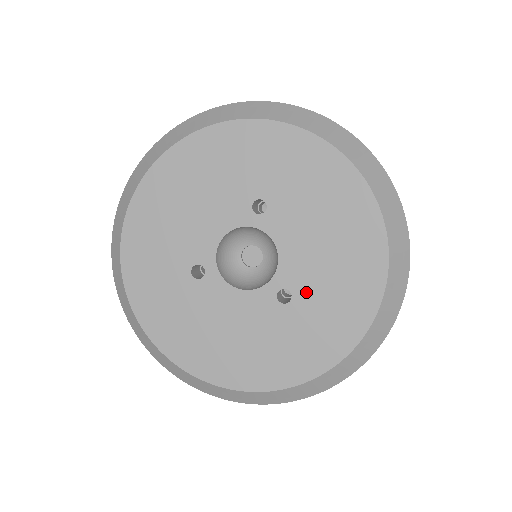
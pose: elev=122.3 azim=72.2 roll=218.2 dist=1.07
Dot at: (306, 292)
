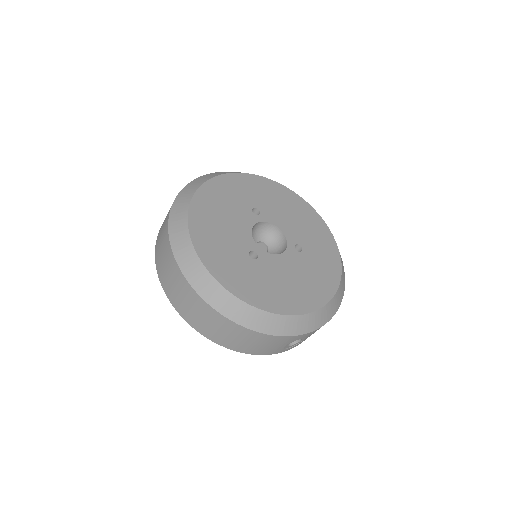
Dot at: (305, 242)
